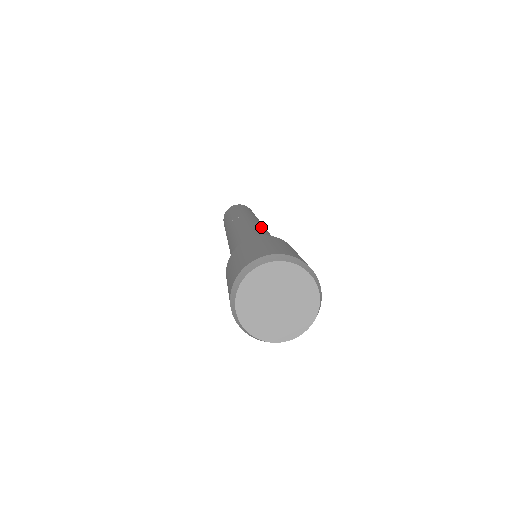
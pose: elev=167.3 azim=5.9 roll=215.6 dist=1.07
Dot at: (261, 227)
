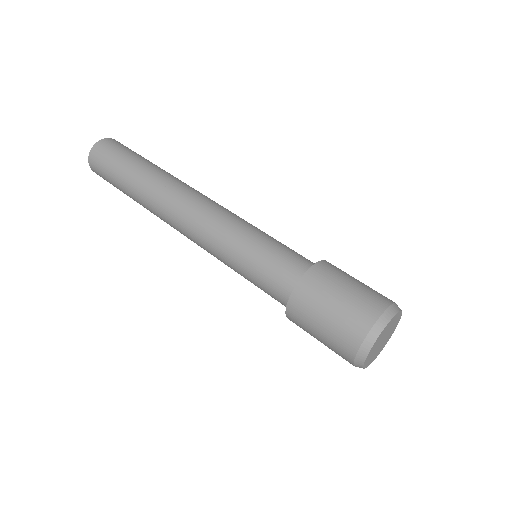
Dot at: occluded
